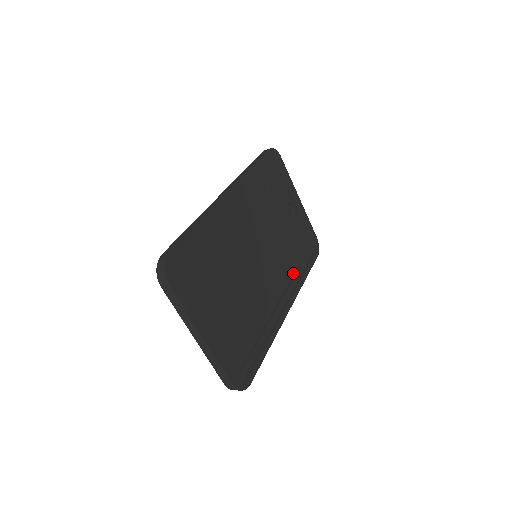
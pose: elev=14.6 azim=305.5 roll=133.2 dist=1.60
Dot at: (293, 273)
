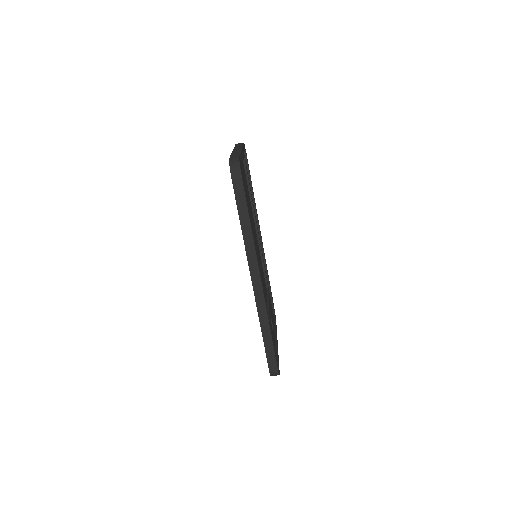
Dot at: occluded
